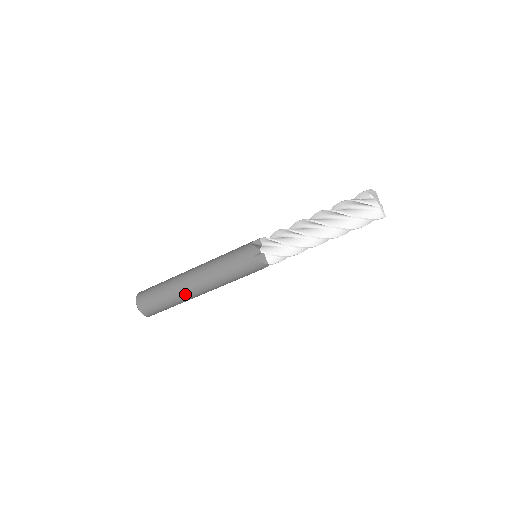
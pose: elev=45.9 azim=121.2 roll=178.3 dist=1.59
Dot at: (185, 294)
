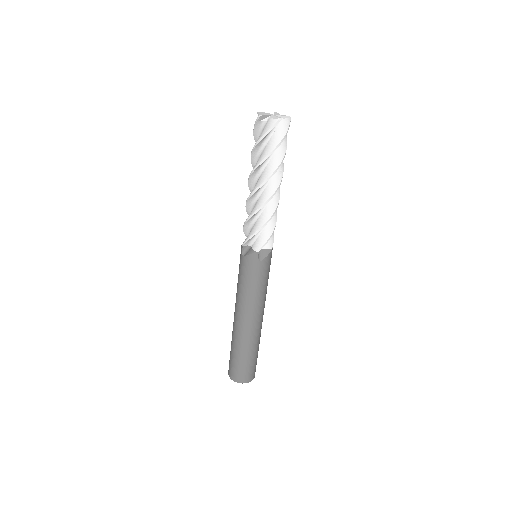
Dot at: (256, 337)
